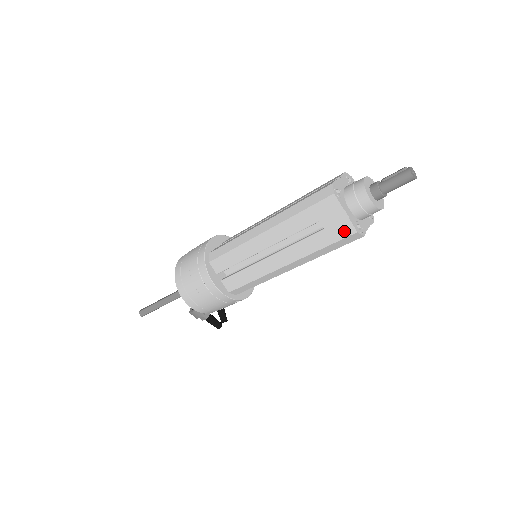
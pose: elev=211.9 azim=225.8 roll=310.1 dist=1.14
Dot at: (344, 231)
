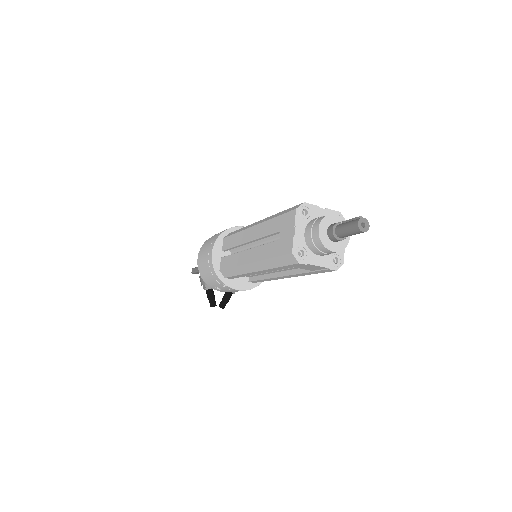
Dot at: (287, 248)
